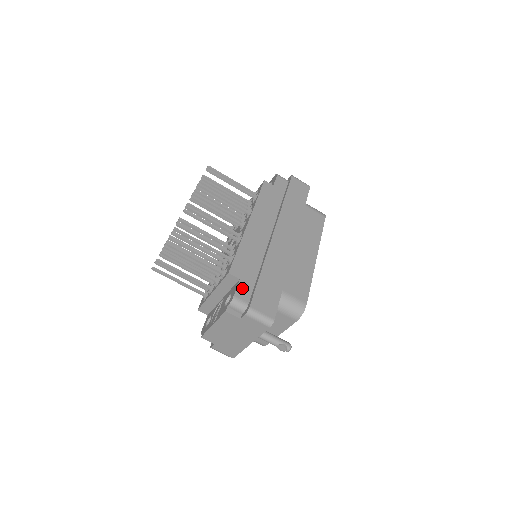
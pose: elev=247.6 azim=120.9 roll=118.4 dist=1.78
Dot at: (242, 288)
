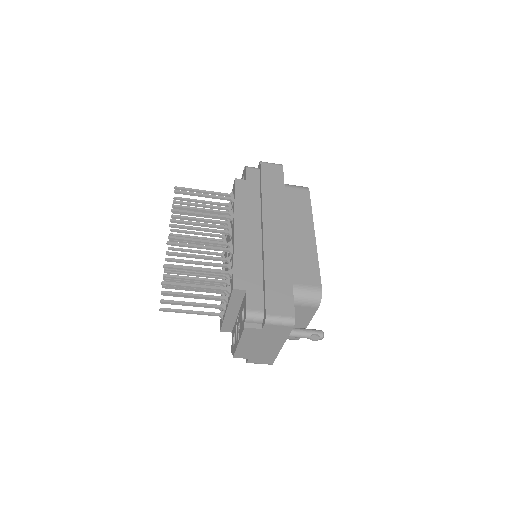
Dot at: (252, 298)
